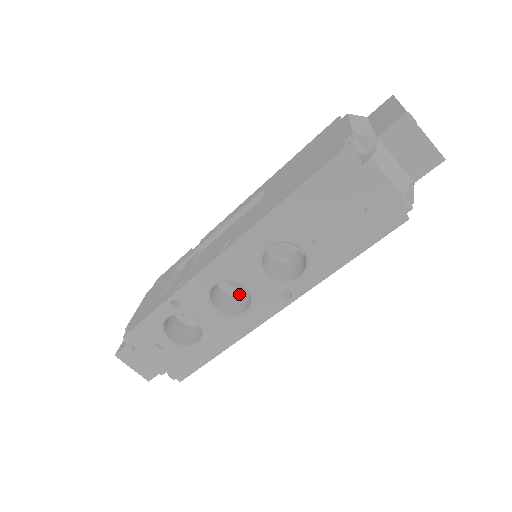
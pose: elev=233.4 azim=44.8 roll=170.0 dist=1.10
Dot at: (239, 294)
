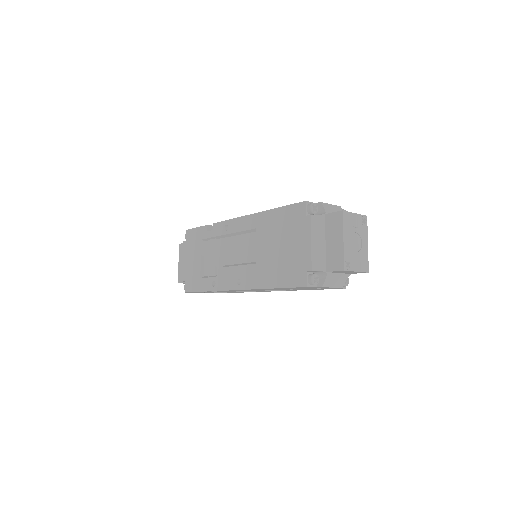
Dot at: occluded
